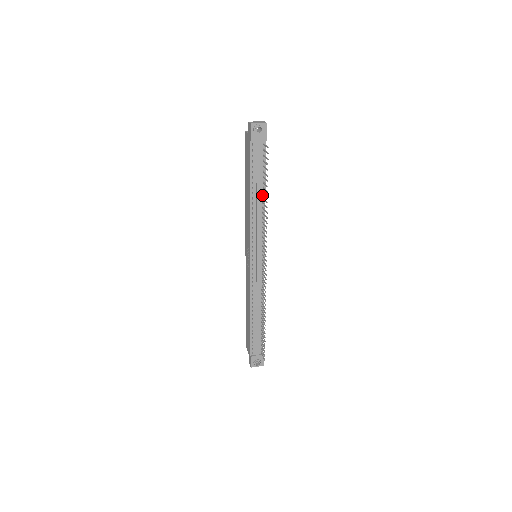
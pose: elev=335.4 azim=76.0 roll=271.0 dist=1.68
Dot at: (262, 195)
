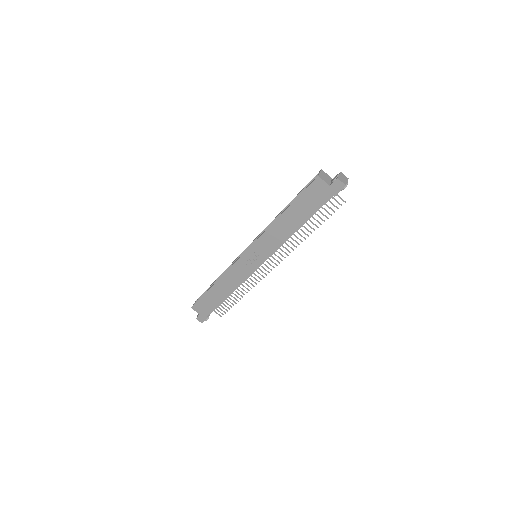
Dot at: occluded
